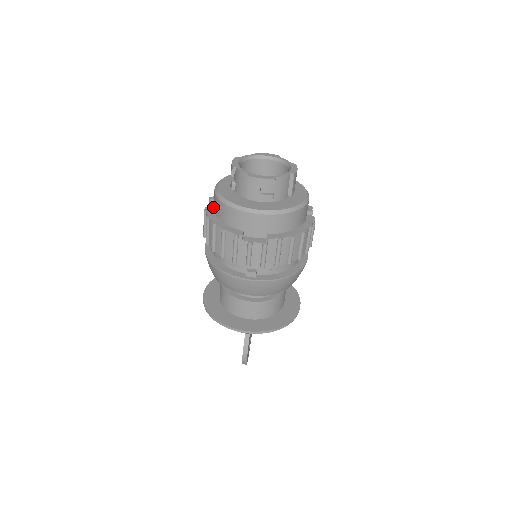
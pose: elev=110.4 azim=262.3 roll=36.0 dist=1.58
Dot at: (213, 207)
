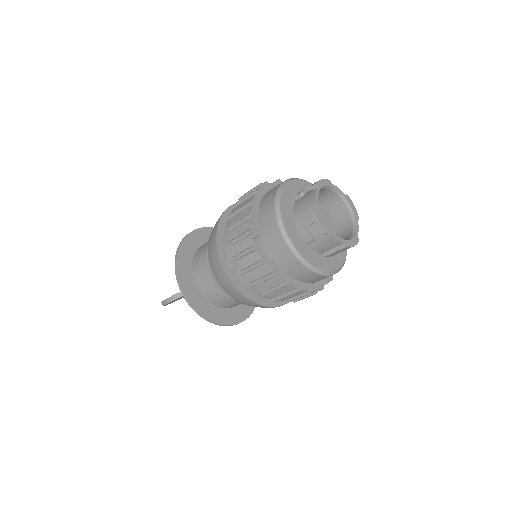
Dot at: occluded
